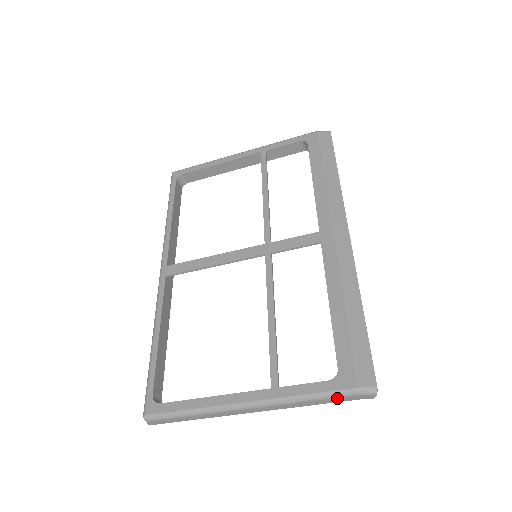
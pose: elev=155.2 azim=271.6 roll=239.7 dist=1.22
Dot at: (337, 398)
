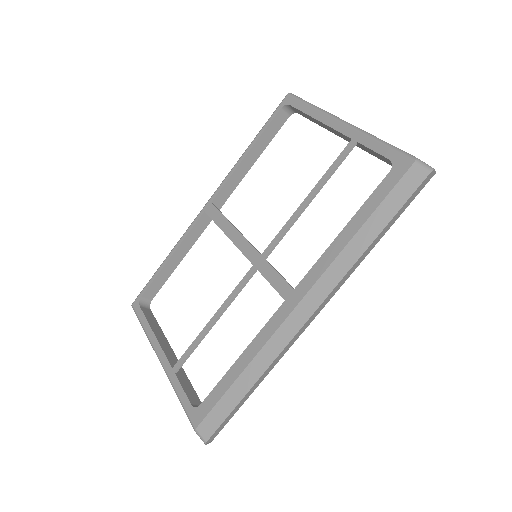
Dot at: occluded
